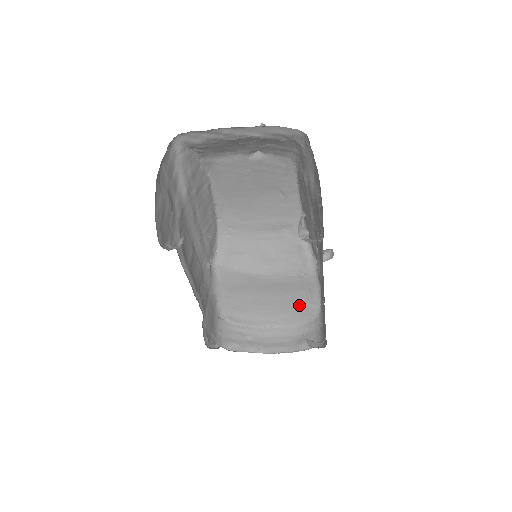
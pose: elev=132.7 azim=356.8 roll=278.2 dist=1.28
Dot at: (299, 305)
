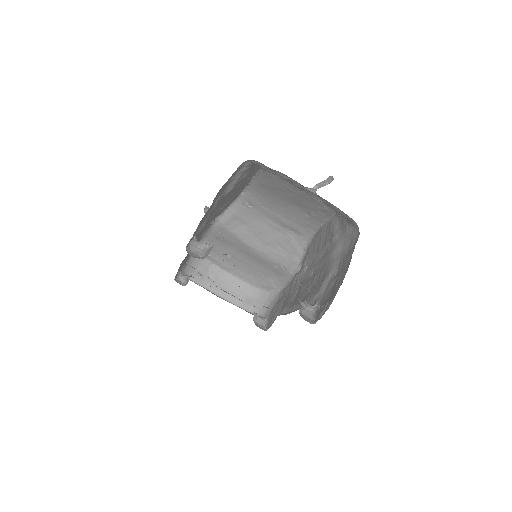
Dot at: (265, 278)
